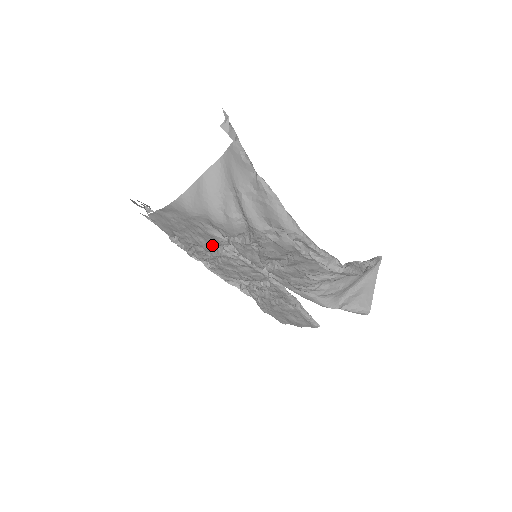
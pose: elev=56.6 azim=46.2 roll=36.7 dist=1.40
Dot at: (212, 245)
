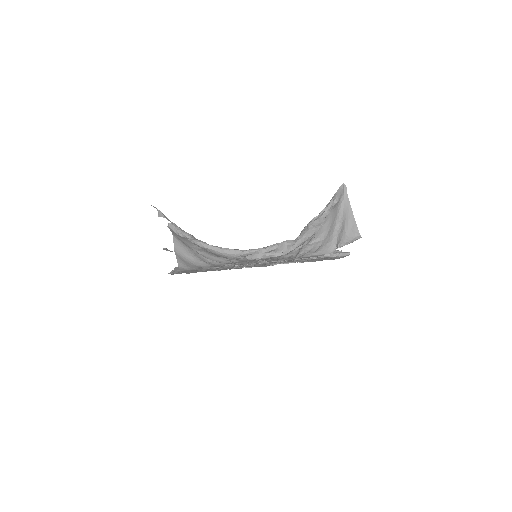
Dot at: (228, 268)
